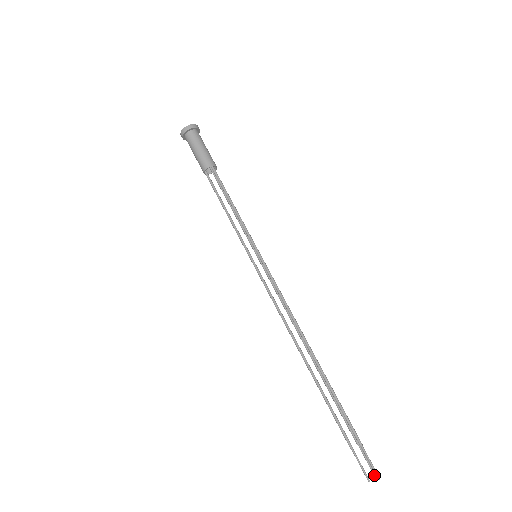
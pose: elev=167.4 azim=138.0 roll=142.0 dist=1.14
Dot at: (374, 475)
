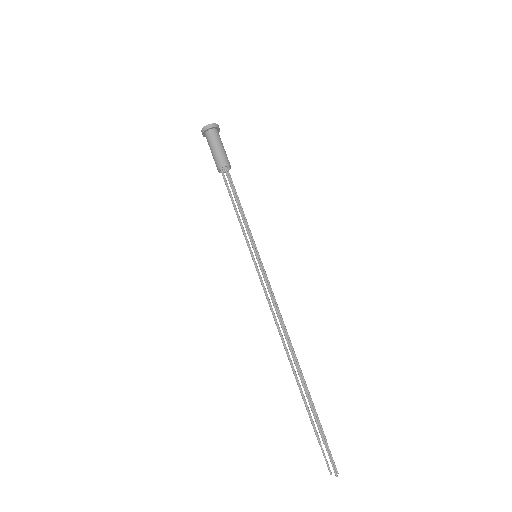
Dot at: (335, 471)
